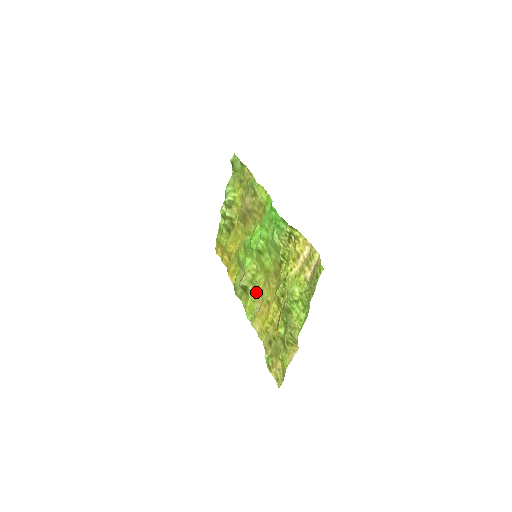
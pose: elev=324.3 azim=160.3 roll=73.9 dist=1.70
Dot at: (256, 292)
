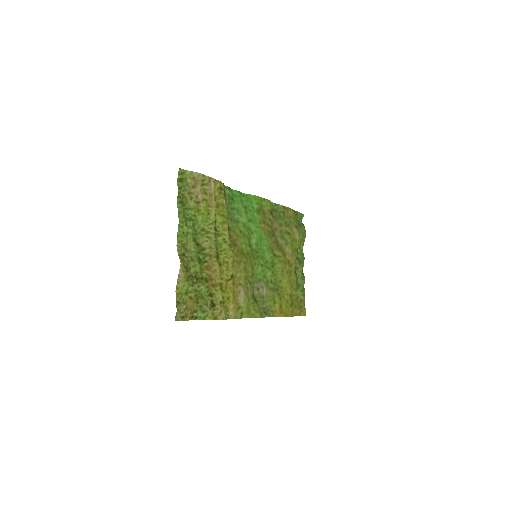
Dot at: (249, 288)
